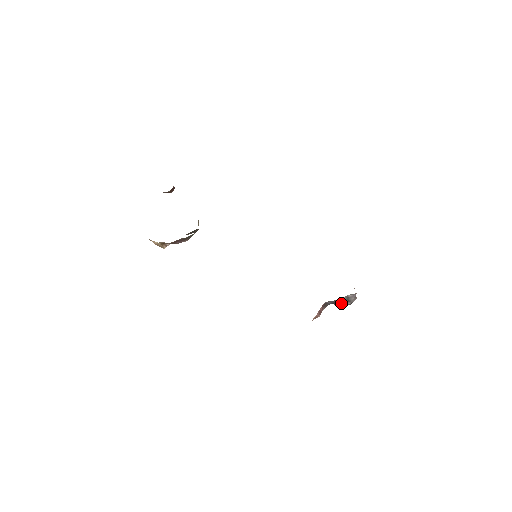
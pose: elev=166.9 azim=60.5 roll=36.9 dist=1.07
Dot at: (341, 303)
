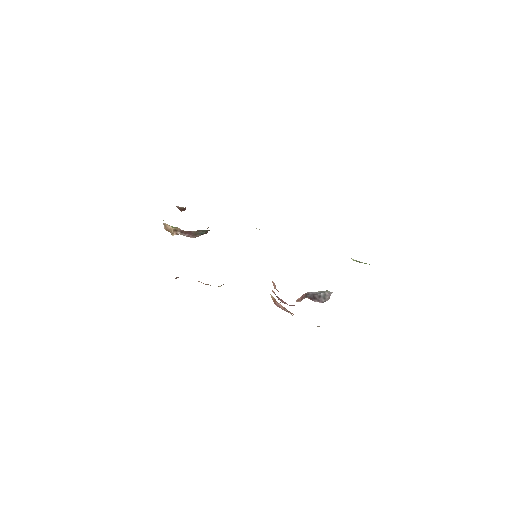
Dot at: (318, 298)
